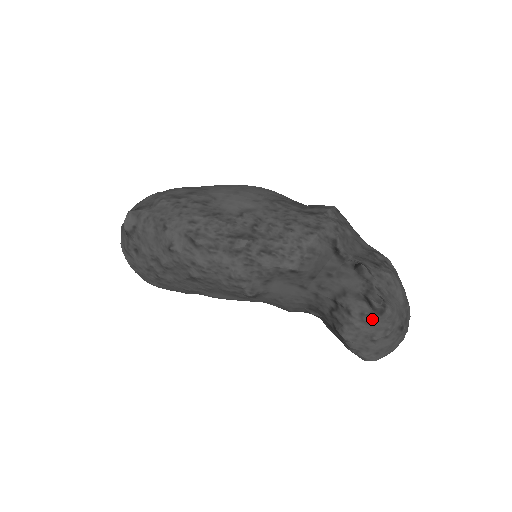
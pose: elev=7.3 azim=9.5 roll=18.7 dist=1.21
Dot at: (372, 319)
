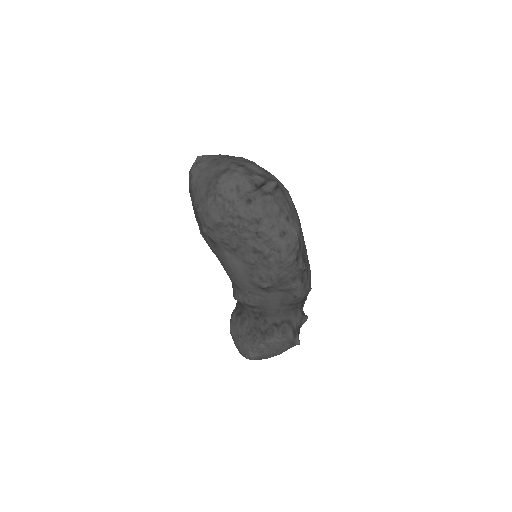
Dot at: (289, 345)
